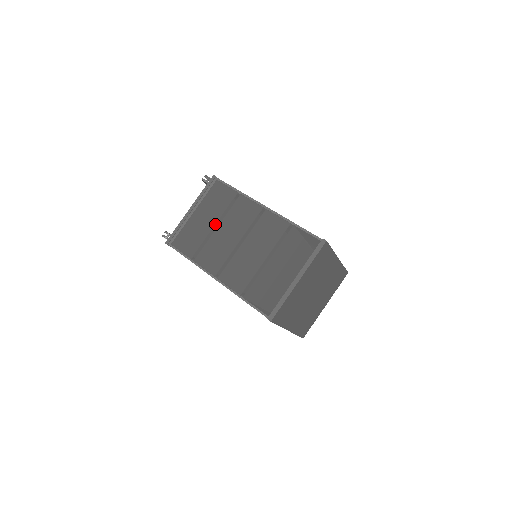
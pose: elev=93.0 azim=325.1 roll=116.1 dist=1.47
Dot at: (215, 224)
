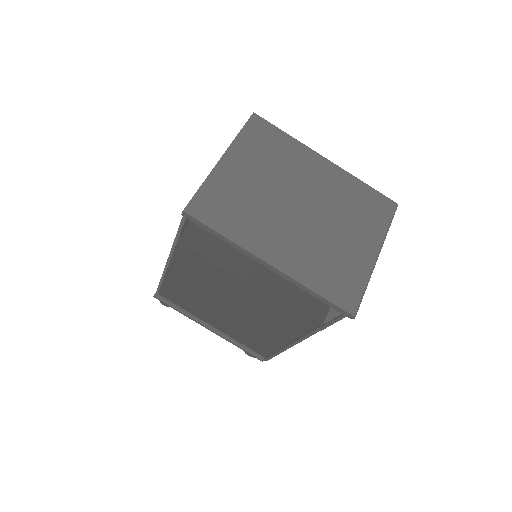
Dot at: occluded
